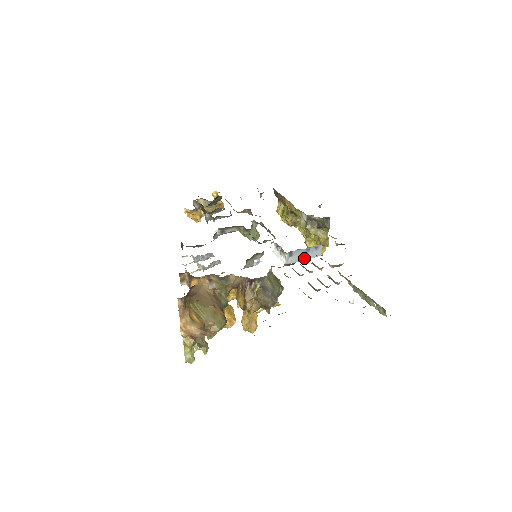
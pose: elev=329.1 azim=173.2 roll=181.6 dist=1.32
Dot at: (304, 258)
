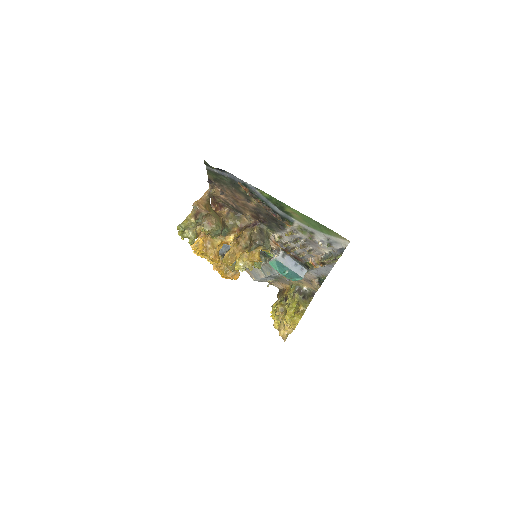
Dot at: (290, 267)
